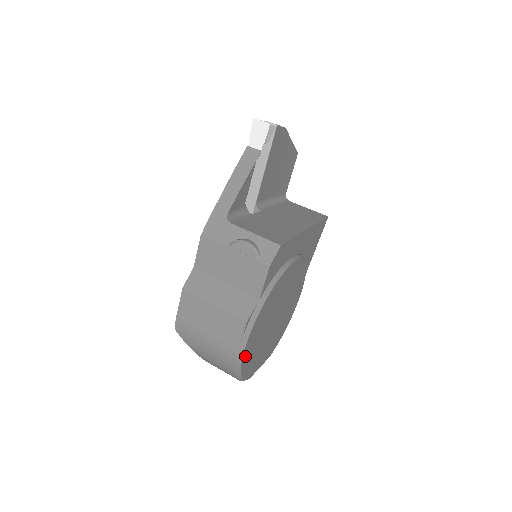
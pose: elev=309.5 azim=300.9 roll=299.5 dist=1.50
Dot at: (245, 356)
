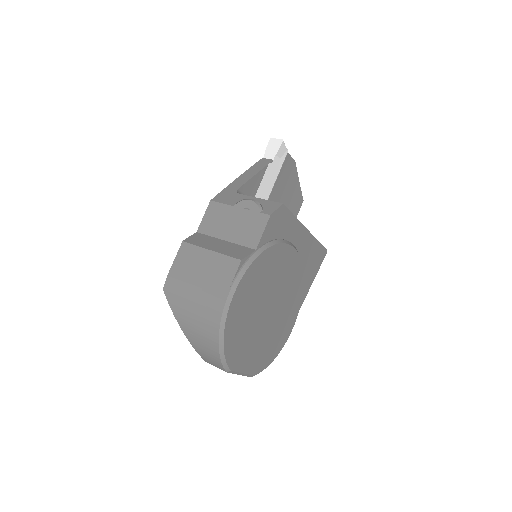
Dot at: (232, 311)
